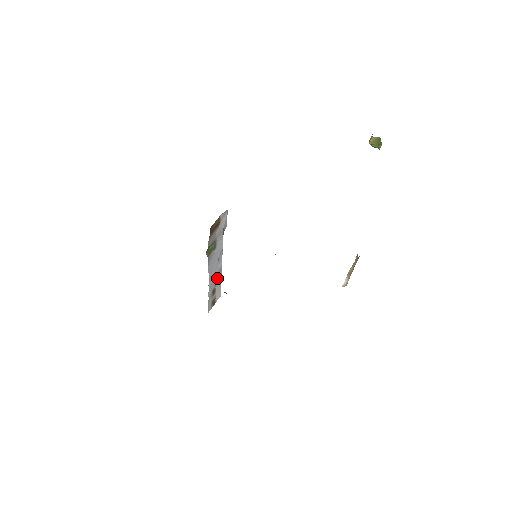
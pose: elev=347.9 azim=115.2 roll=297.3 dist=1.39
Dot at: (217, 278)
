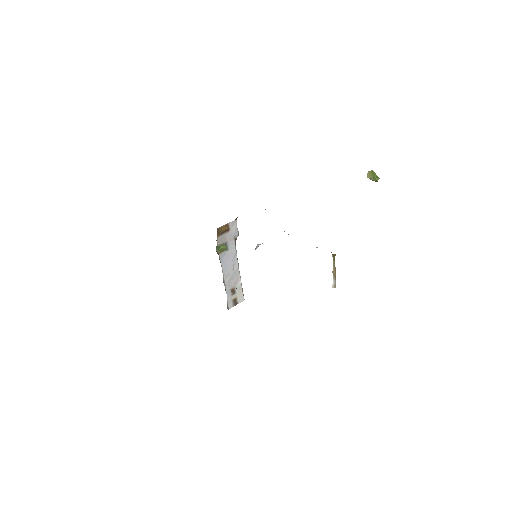
Dot at: (235, 279)
